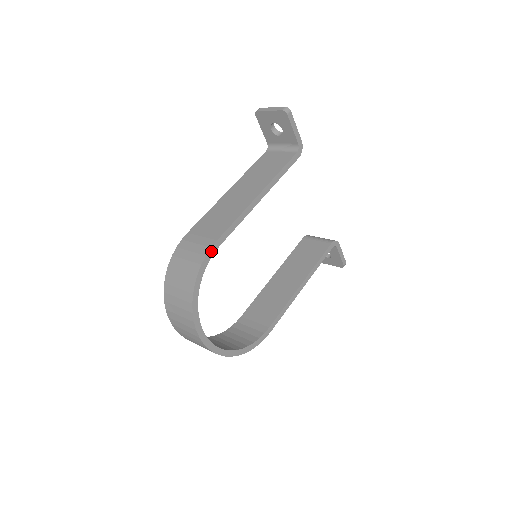
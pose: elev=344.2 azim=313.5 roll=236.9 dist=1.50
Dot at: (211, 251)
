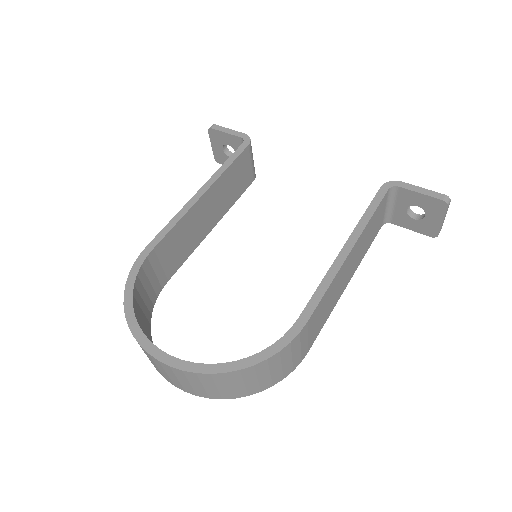
Dot at: (141, 257)
